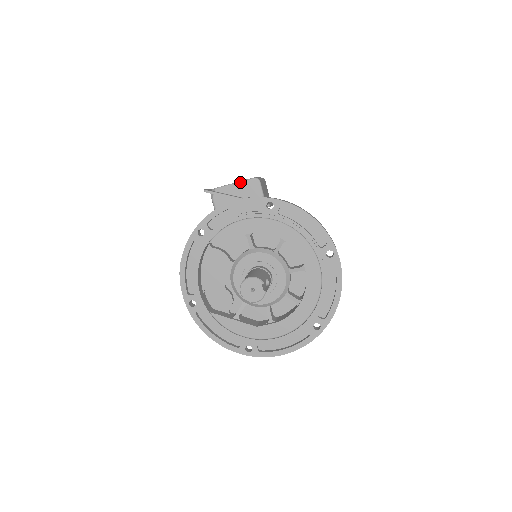
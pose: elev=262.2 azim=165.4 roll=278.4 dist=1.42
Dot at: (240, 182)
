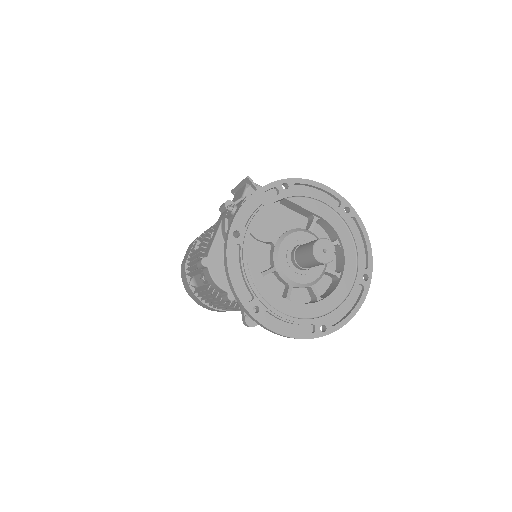
Dot at: occluded
